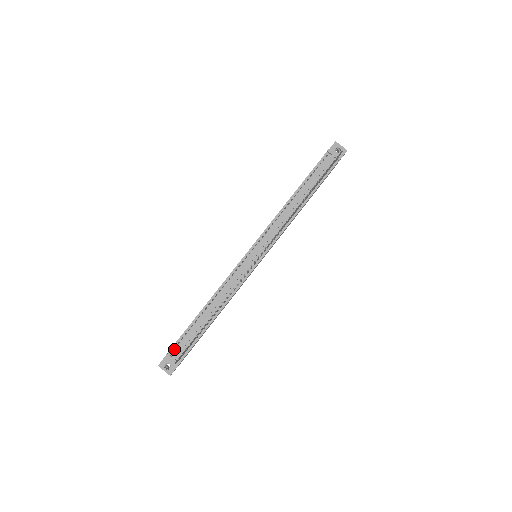
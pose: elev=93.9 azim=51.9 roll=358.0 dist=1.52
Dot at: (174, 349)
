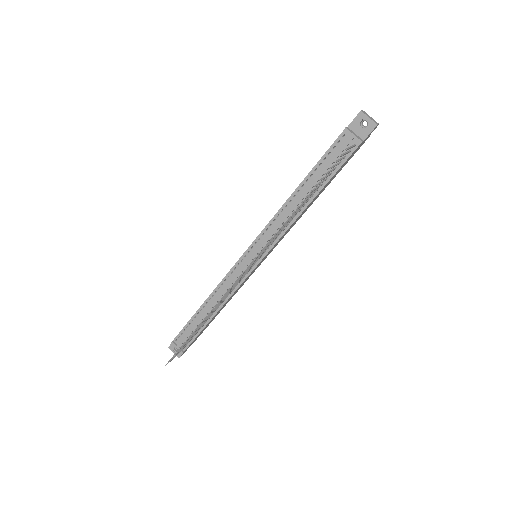
Dot at: (178, 338)
